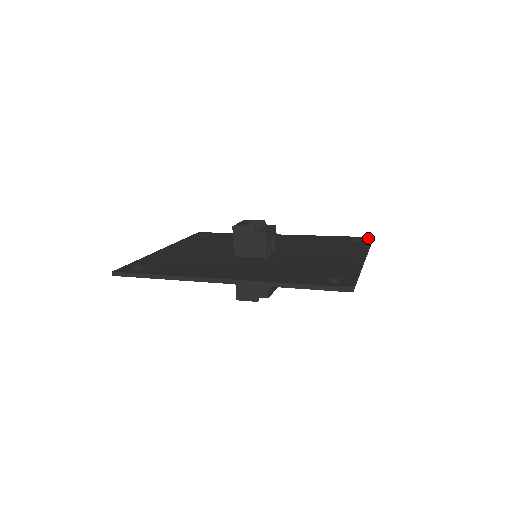
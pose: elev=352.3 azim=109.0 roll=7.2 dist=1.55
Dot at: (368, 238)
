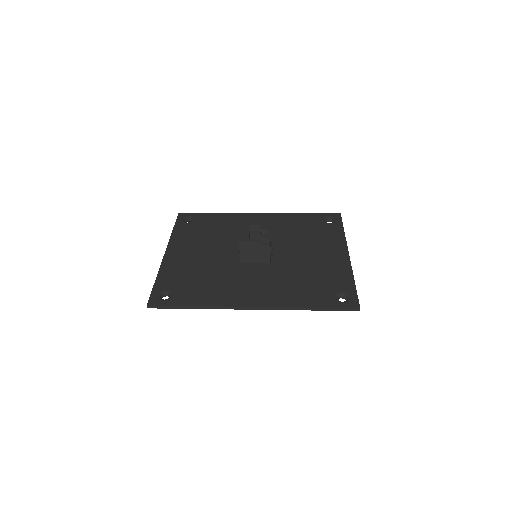
Dot at: (338, 216)
